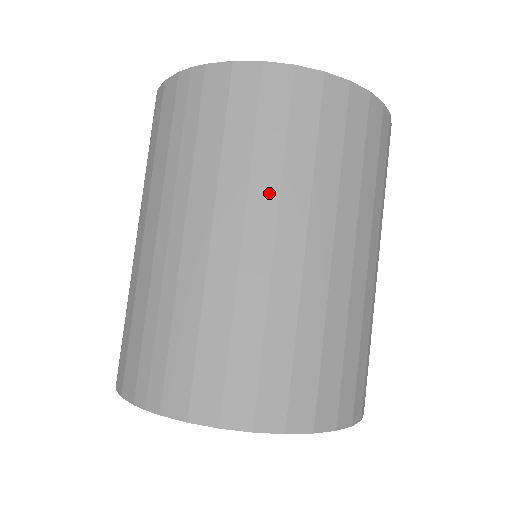
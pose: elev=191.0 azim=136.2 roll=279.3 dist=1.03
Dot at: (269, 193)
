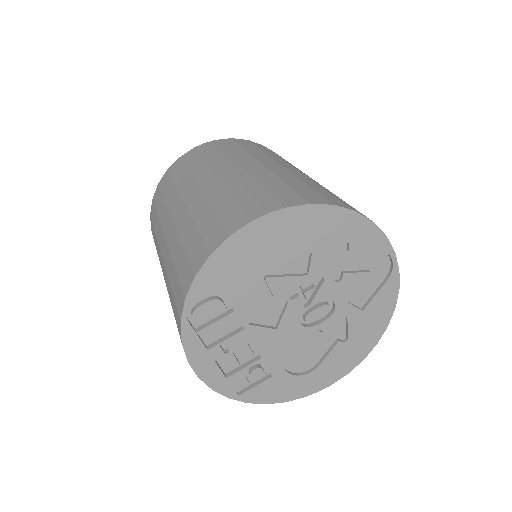
Dot at: (282, 161)
